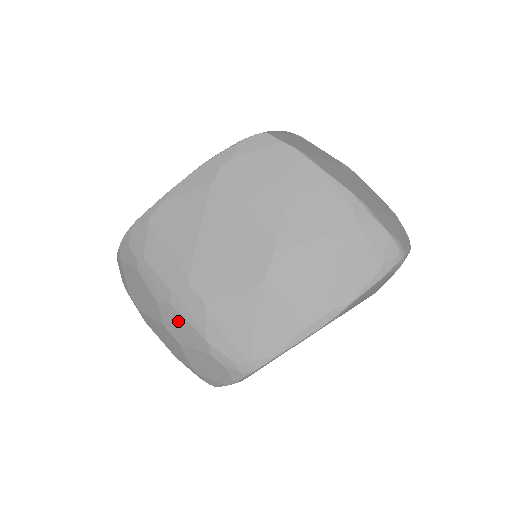
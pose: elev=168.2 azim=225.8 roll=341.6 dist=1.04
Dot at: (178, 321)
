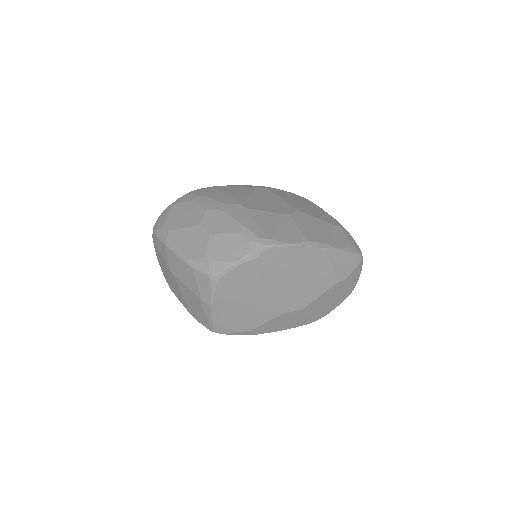
Dot at: (220, 218)
